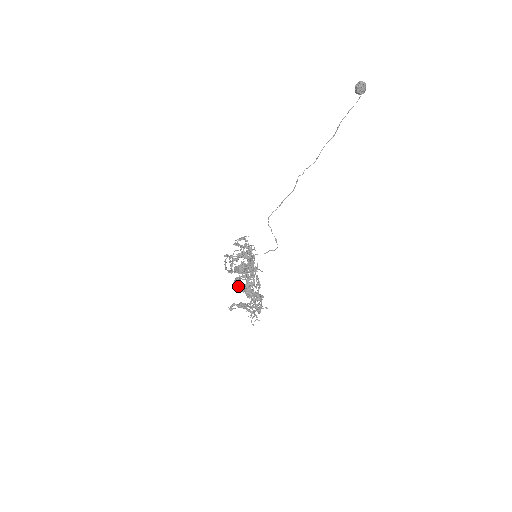
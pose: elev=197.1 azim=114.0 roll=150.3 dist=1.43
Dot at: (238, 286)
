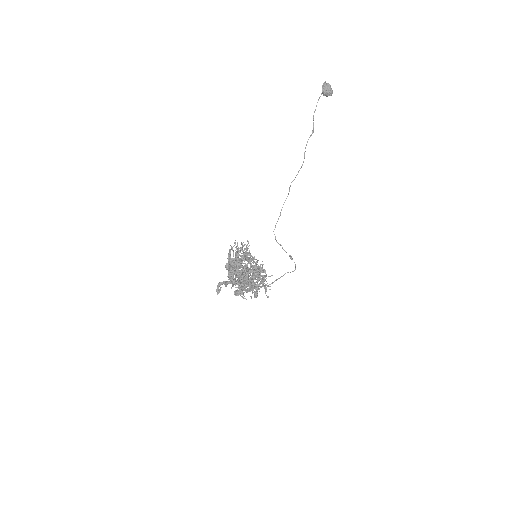
Dot at: occluded
